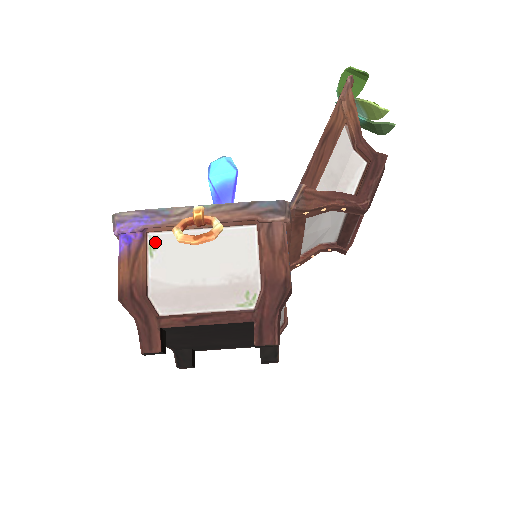
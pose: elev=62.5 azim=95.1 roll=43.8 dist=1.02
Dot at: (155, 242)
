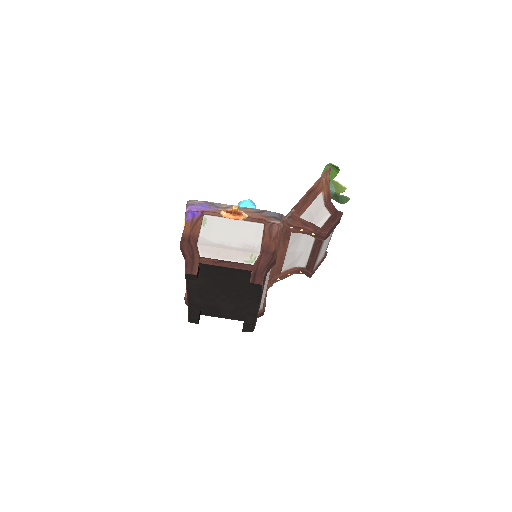
Dot at: (207, 220)
